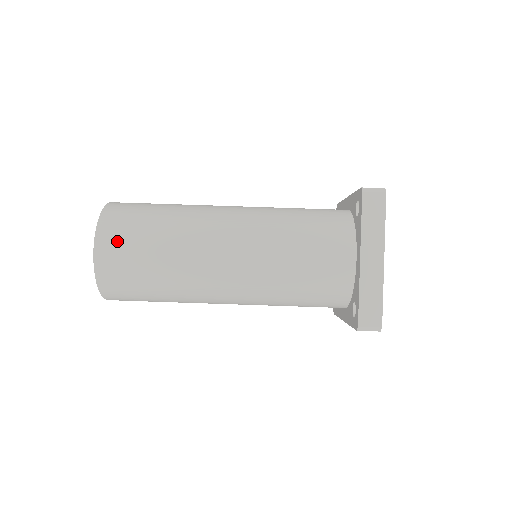
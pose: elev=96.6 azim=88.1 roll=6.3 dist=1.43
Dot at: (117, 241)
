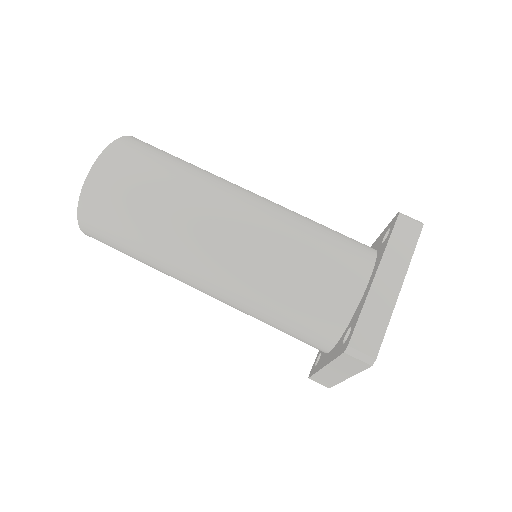
Dot at: (129, 157)
